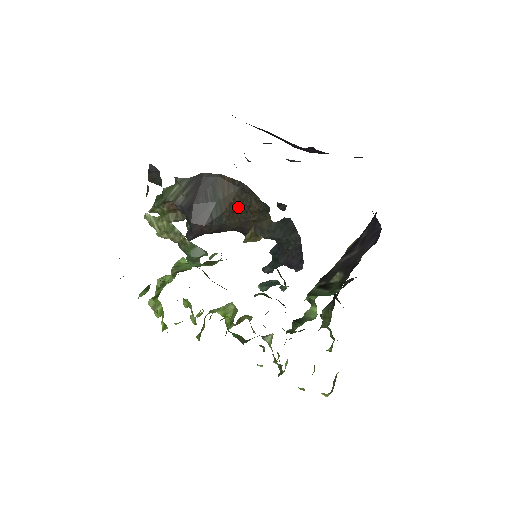
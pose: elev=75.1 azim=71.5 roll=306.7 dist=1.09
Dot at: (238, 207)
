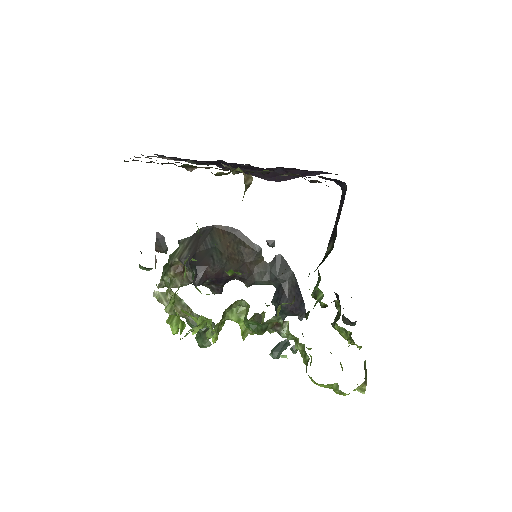
Dot at: (234, 249)
